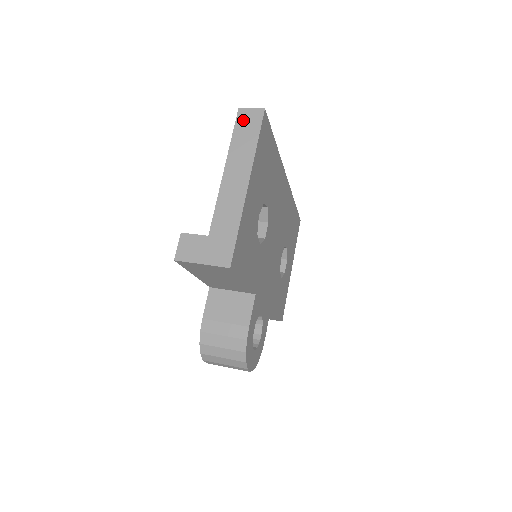
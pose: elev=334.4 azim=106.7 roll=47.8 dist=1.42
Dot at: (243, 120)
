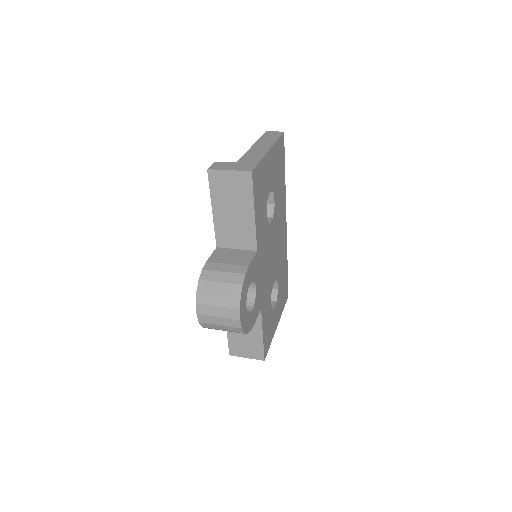
Dot at: (268, 134)
